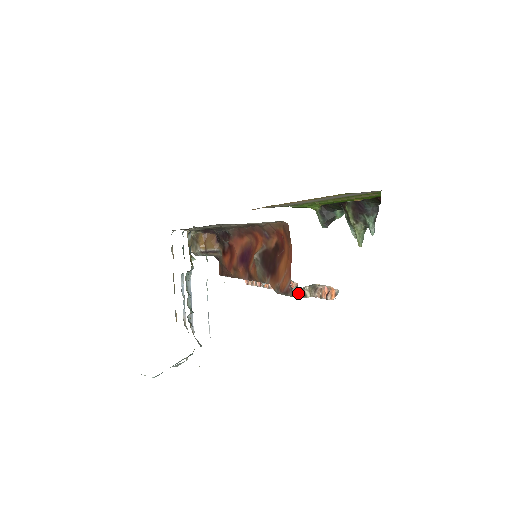
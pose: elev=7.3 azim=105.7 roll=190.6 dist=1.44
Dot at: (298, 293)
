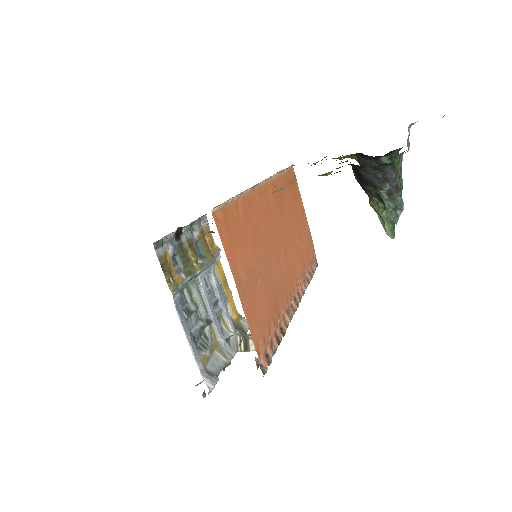
Dot at: (237, 344)
